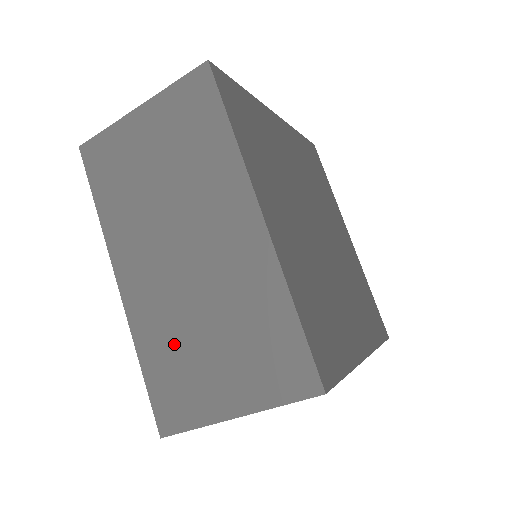
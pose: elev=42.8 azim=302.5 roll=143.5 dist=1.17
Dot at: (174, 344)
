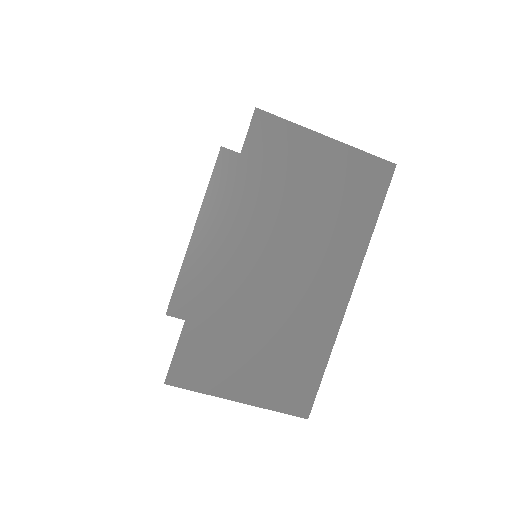
Dot at: (227, 327)
